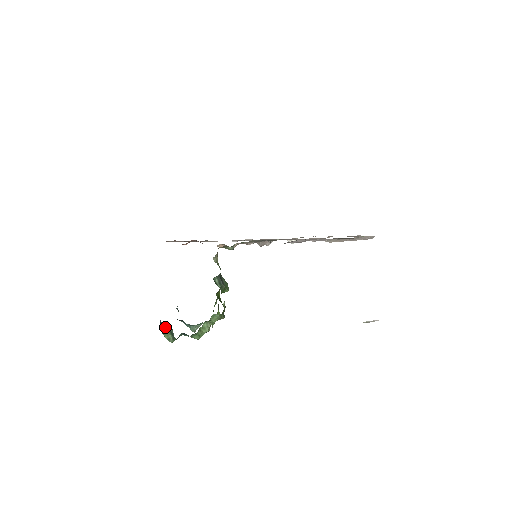
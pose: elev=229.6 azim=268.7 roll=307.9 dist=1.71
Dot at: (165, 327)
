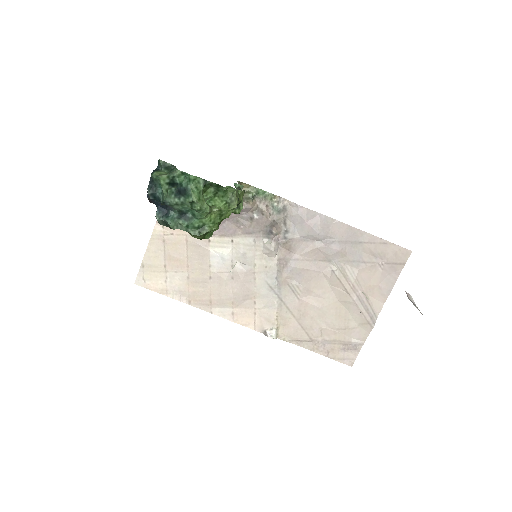
Dot at: (163, 167)
